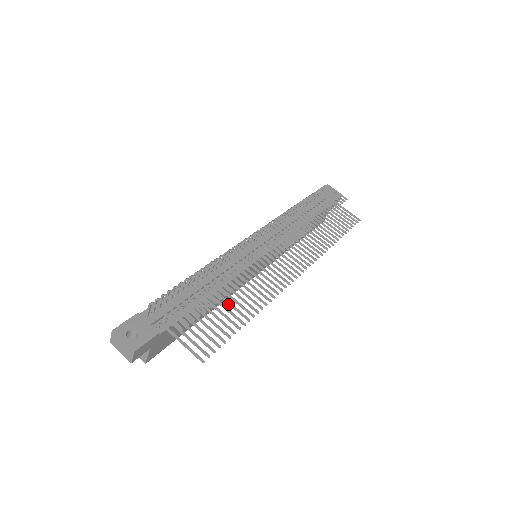
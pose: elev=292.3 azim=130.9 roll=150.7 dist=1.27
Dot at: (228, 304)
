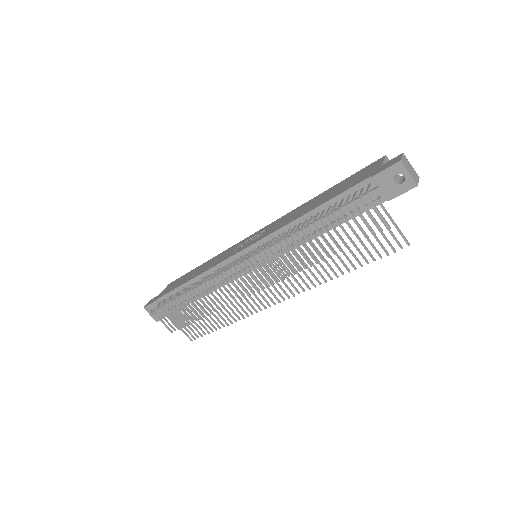
Dot at: occluded
